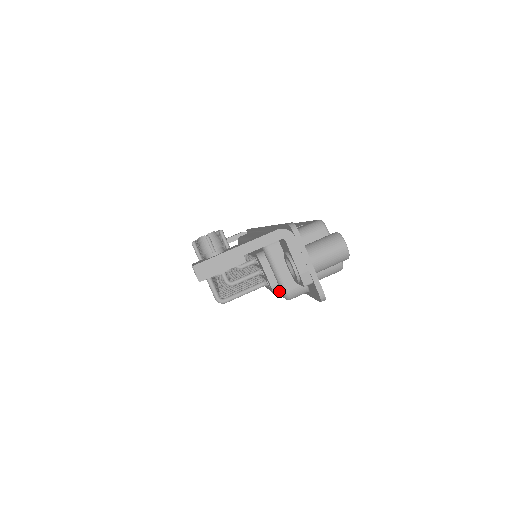
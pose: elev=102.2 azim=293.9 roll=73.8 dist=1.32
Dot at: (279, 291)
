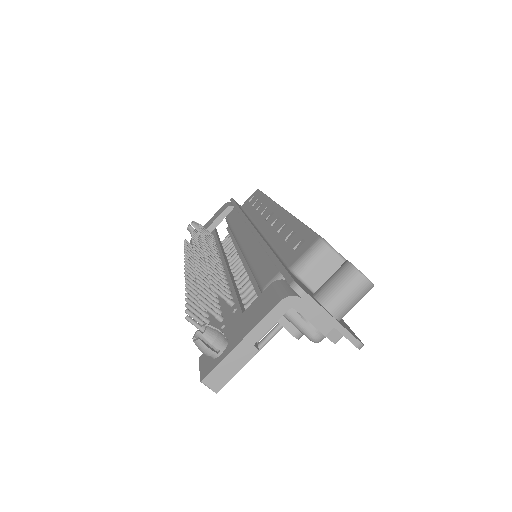
Dot at: occluded
